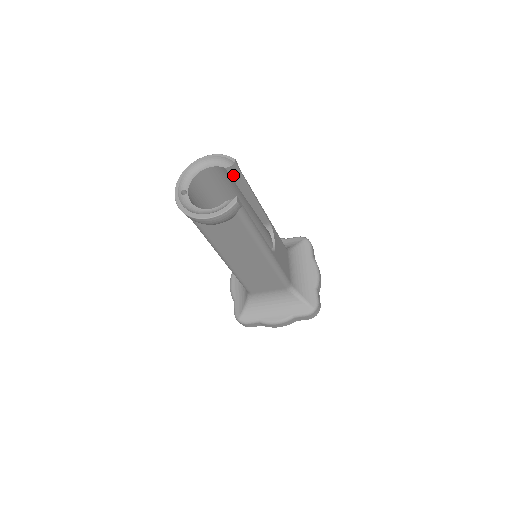
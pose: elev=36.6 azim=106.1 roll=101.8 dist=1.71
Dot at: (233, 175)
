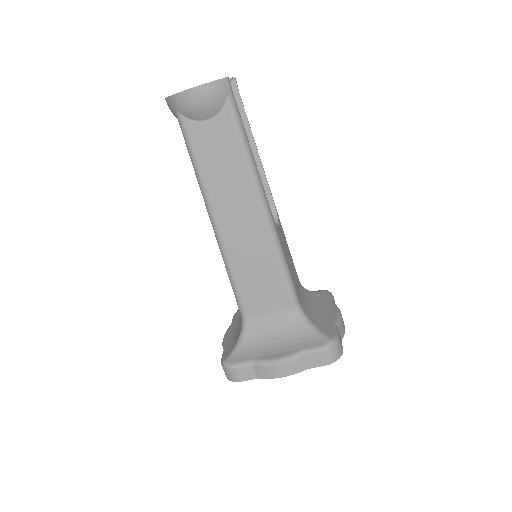
Dot at: occluded
